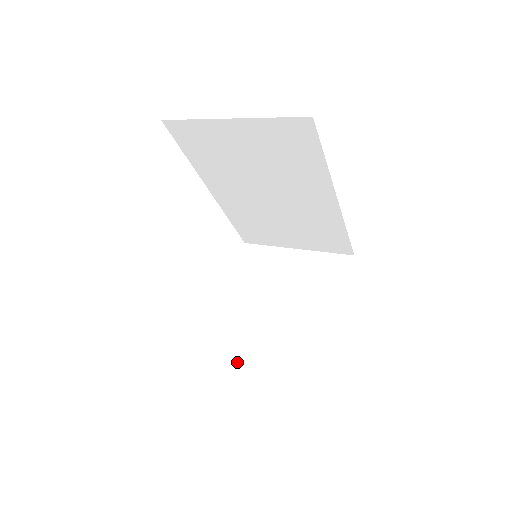
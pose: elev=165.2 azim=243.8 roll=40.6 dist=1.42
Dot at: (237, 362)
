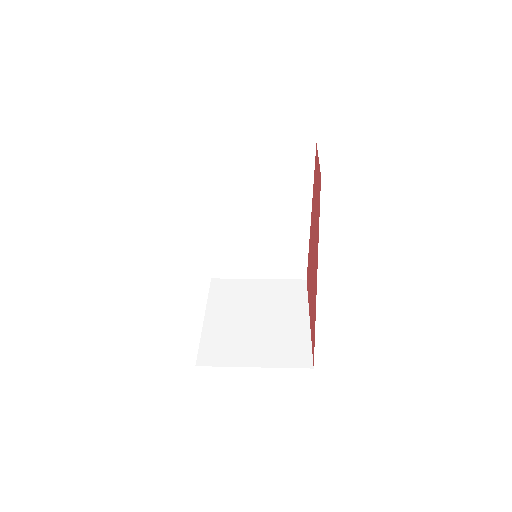
Dot at: (232, 359)
